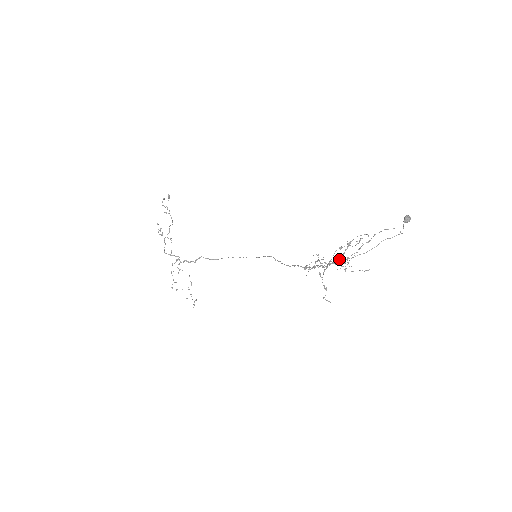
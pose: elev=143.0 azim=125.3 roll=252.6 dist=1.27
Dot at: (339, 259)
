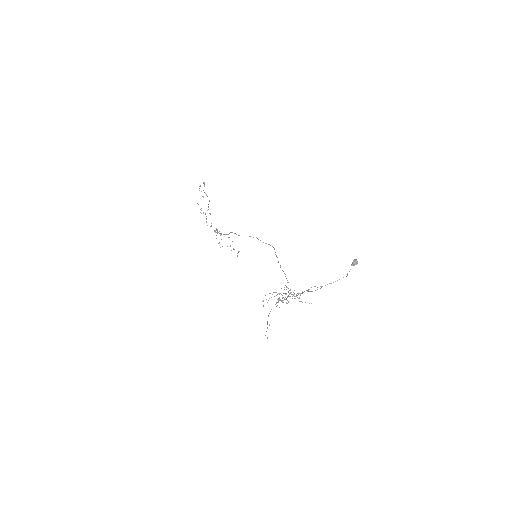
Dot at: (289, 296)
